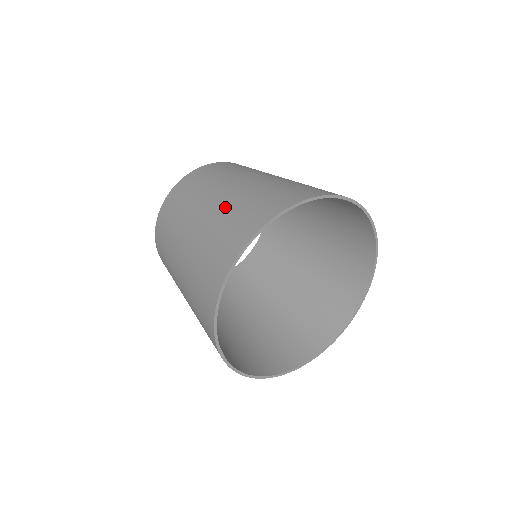
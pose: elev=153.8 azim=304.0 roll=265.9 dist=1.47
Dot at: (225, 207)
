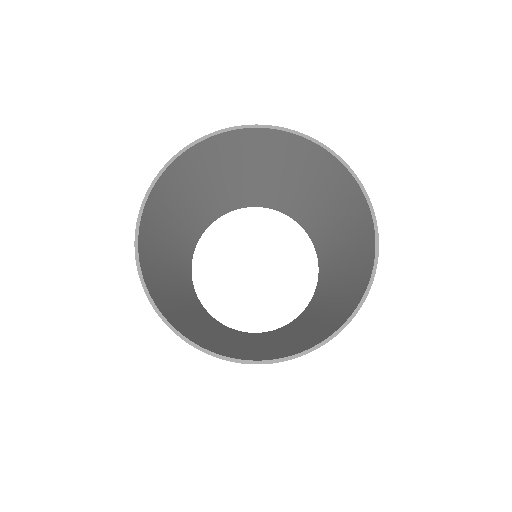
Dot at: (203, 176)
